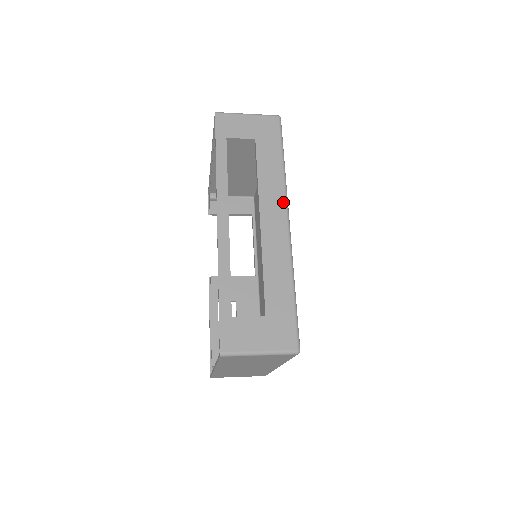
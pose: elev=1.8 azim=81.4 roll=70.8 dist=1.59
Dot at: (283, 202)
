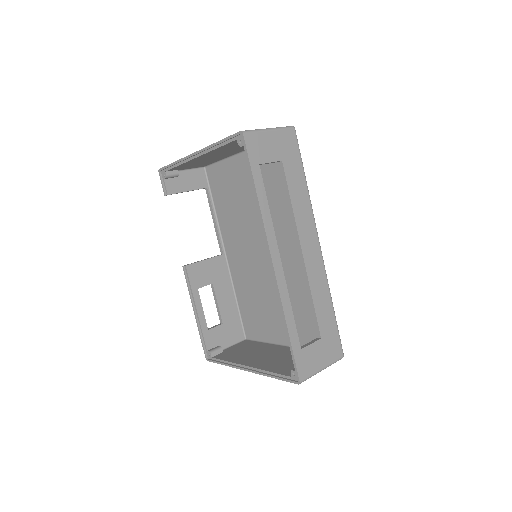
Dot at: (314, 227)
